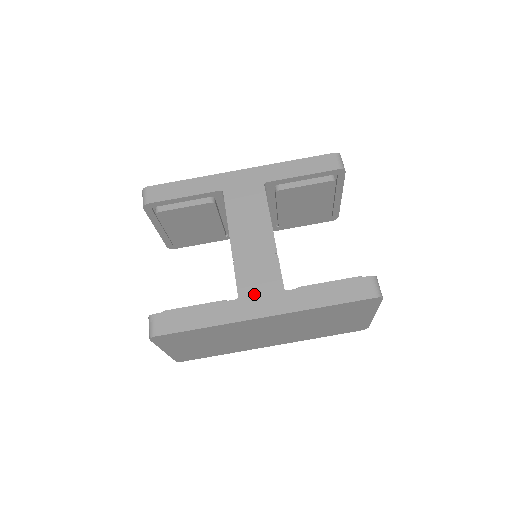
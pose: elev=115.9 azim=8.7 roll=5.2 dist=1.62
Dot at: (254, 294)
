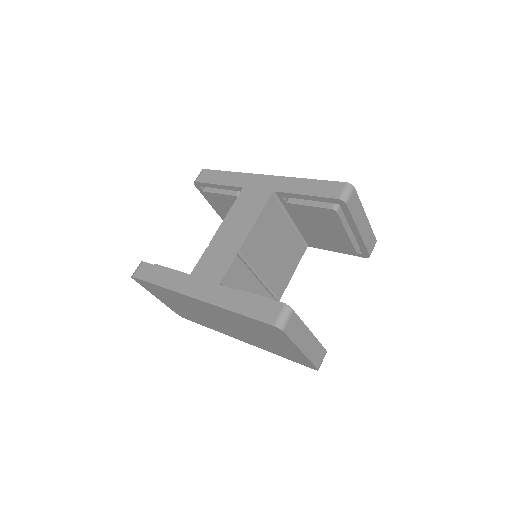
Dot at: (200, 277)
